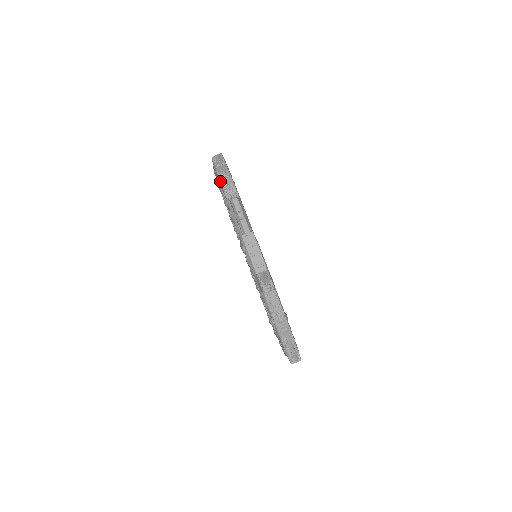
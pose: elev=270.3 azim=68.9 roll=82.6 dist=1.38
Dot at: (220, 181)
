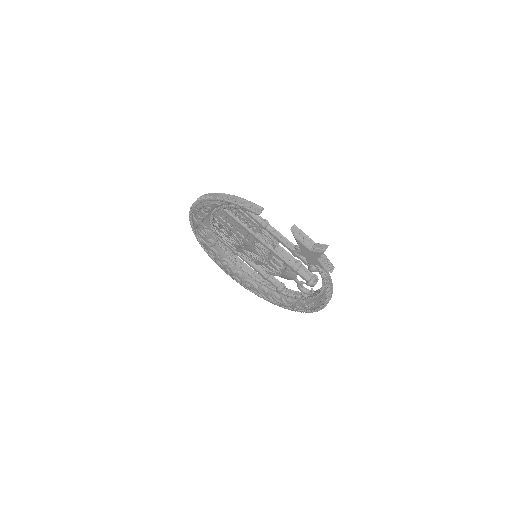
Dot at: (243, 206)
